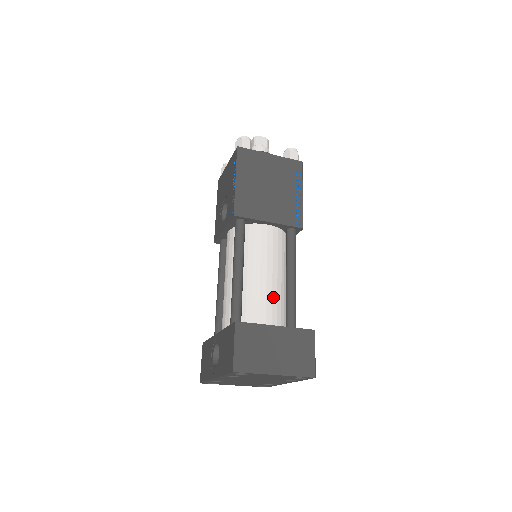
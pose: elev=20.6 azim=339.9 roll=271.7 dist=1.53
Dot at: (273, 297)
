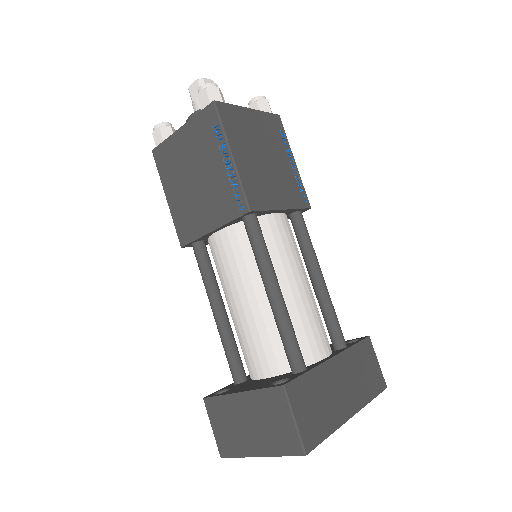
Dot at: (259, 329)
